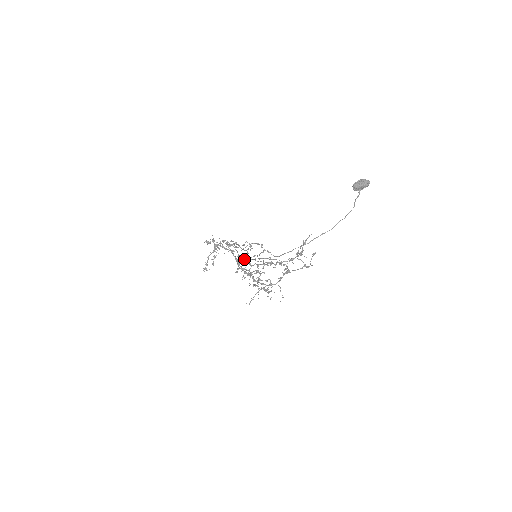
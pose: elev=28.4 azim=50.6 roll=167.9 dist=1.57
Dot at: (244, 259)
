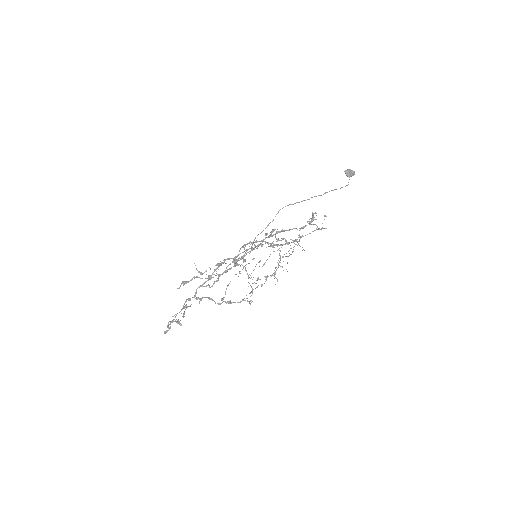
Dot at: (240, 266)
